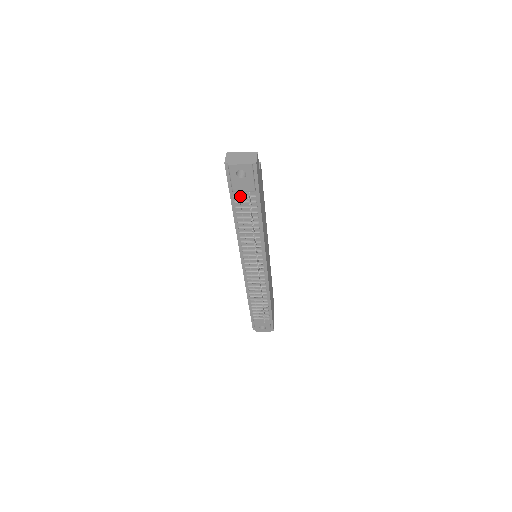
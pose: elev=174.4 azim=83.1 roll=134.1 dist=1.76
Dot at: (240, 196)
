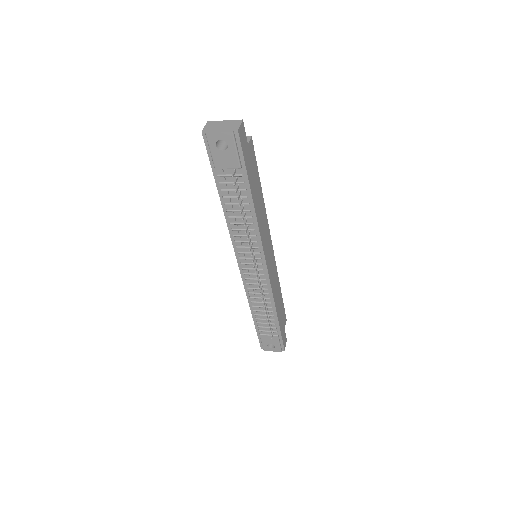
Dot at: (224, 175)
